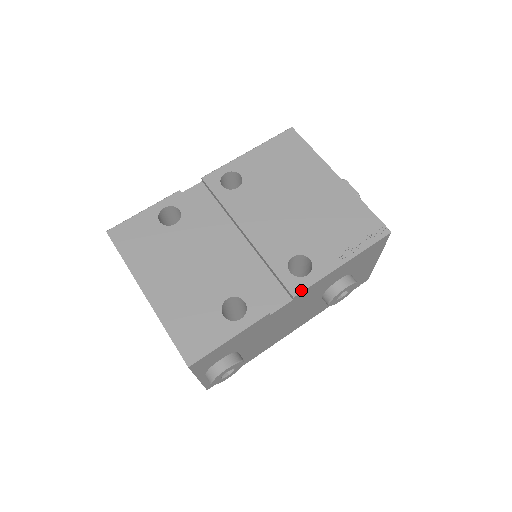
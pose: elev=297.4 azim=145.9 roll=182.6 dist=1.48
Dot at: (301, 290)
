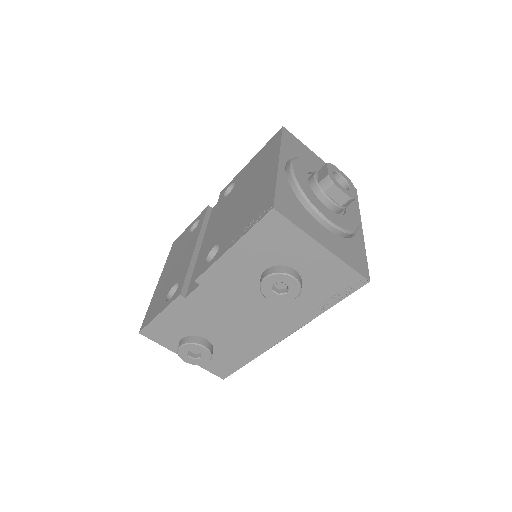
Dot at: (200, 275)
